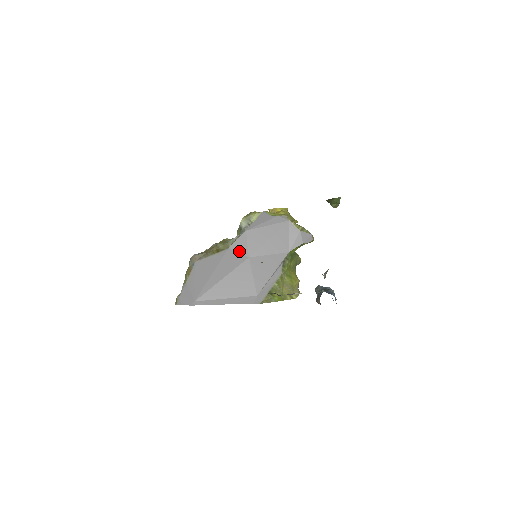
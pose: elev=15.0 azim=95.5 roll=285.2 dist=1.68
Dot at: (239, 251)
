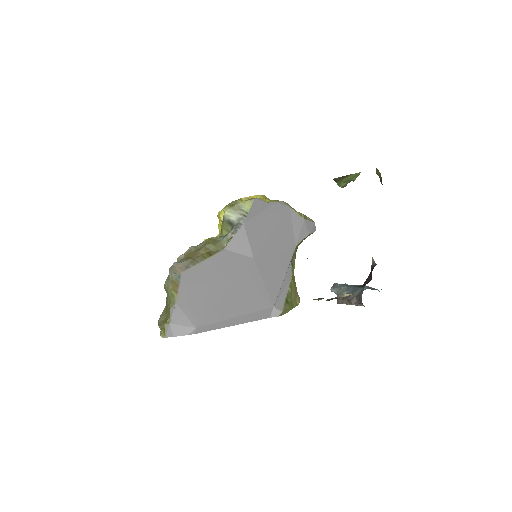
Dot at: (239, 251)
